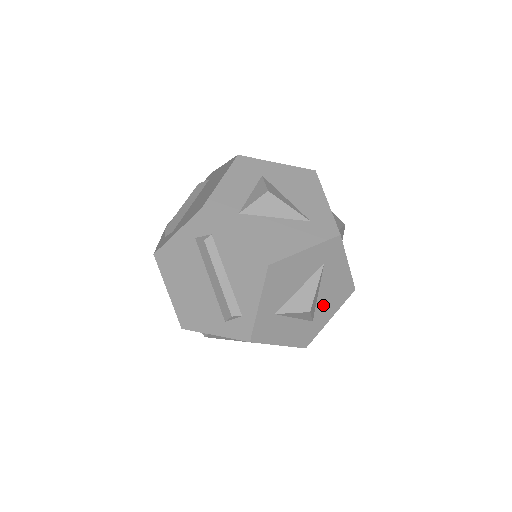
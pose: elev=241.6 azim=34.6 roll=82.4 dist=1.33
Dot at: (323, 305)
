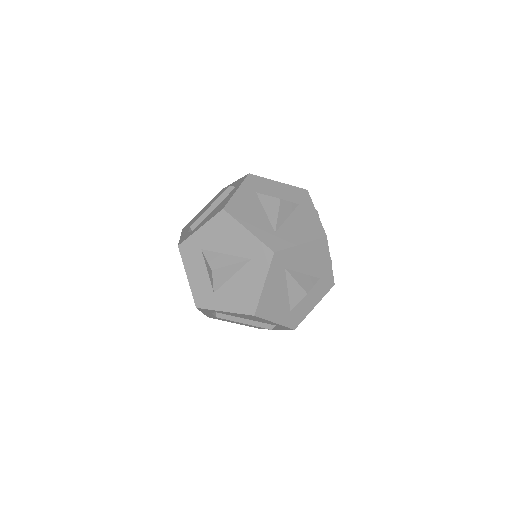
Dot at: (315, 269)
